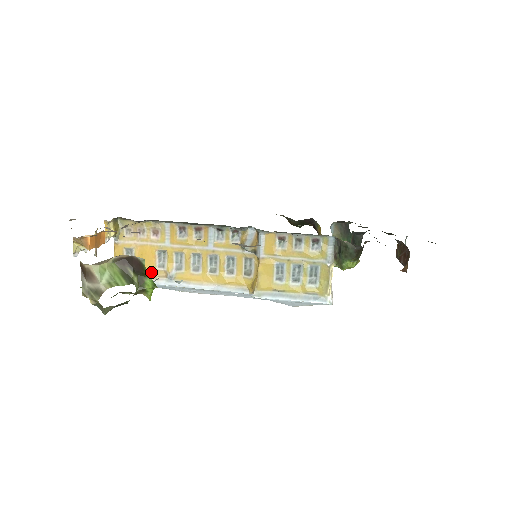
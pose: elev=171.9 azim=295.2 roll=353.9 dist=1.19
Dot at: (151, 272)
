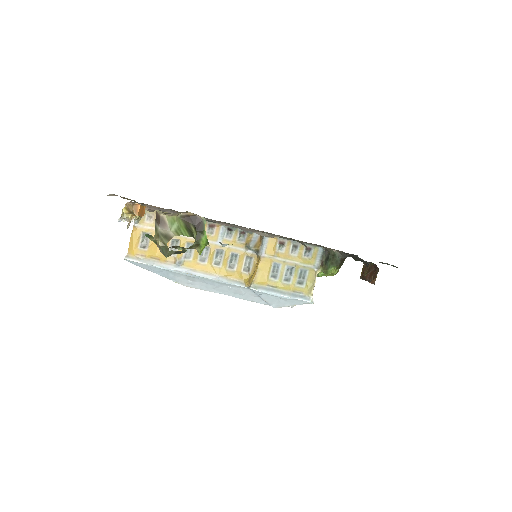
Dot at: (162, 256)
